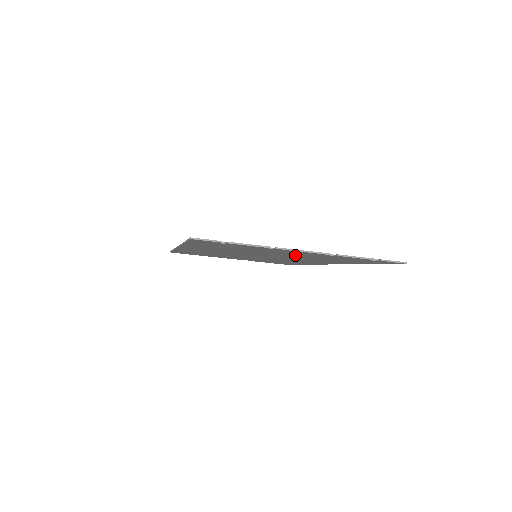
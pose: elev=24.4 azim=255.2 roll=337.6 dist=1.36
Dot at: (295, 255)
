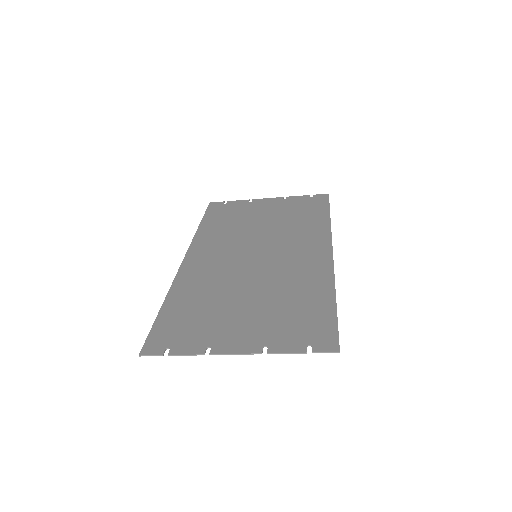
Dot at: (256, 312)
